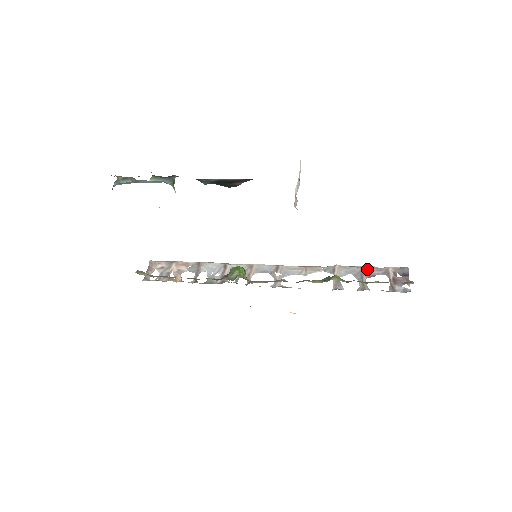
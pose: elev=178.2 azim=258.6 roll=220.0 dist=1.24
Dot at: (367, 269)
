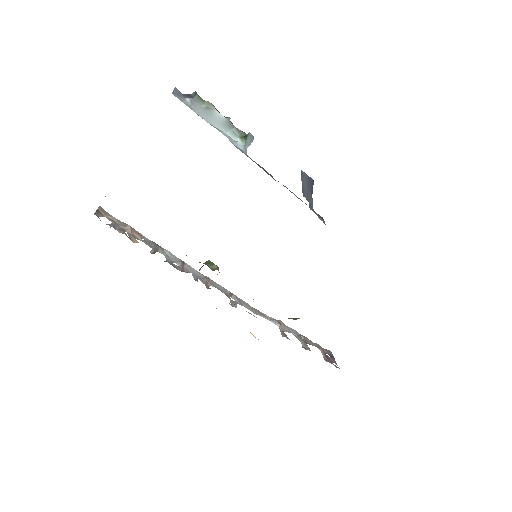
Dot at: (304, 337)
